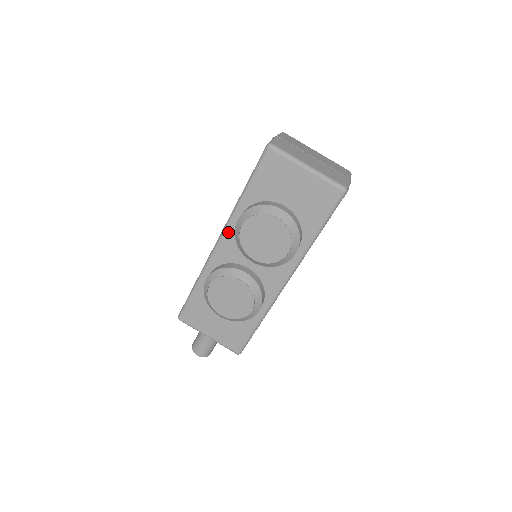
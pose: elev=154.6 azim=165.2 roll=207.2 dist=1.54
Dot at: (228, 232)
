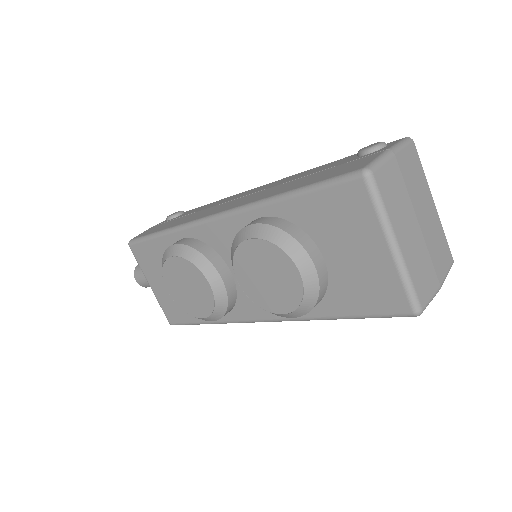
Dot at: (233, 219)
